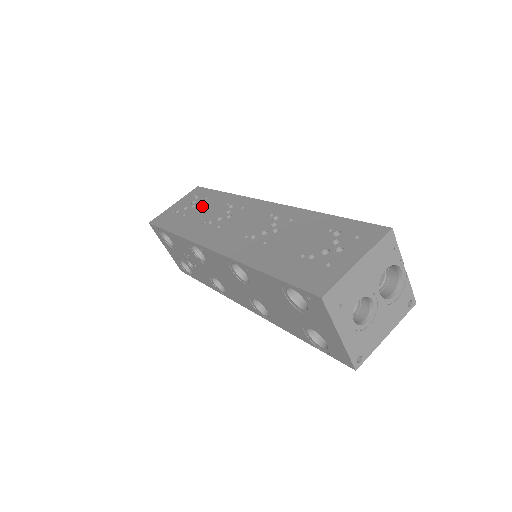
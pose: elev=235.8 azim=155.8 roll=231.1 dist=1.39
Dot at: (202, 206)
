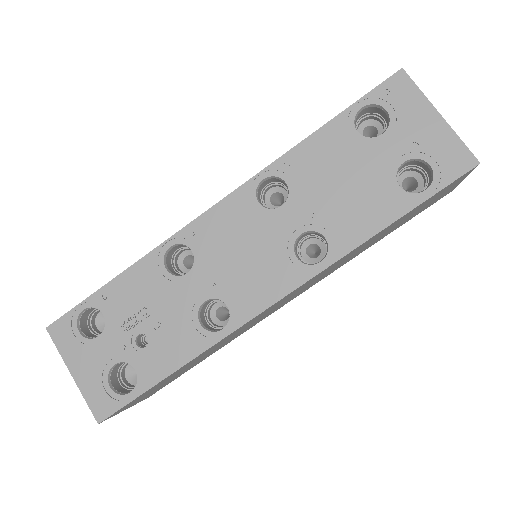
Dot at: occluded
